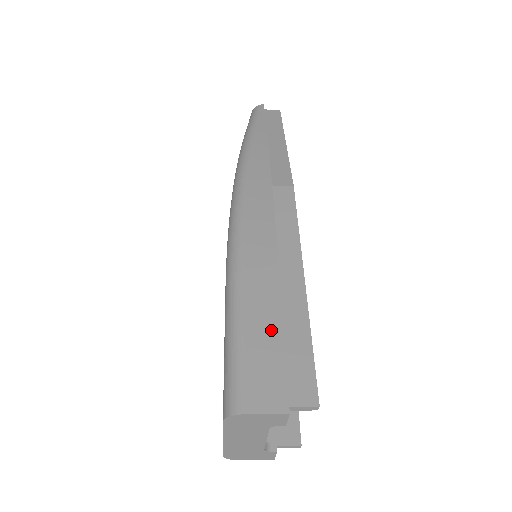
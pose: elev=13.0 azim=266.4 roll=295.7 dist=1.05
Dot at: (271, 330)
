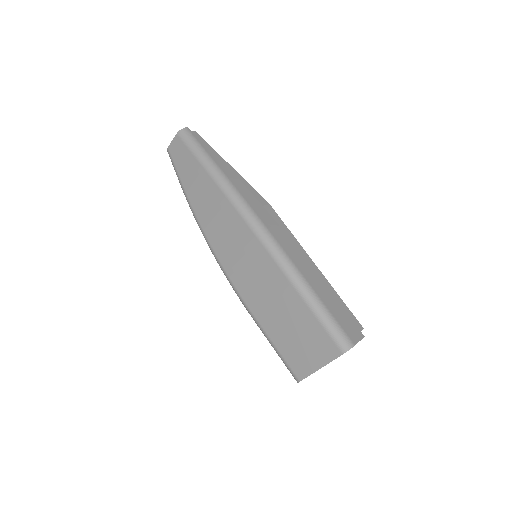
Dot at: (333, 300)
